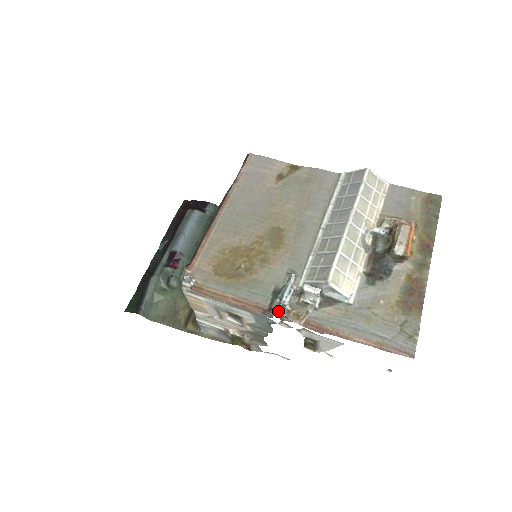
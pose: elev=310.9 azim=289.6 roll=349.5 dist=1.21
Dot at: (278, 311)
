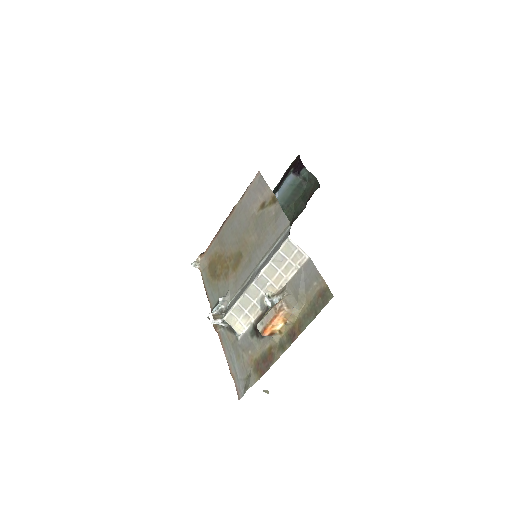
Dot at: (208, 317)
